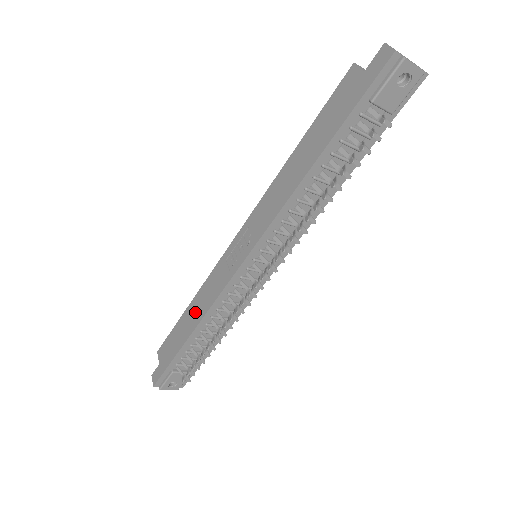
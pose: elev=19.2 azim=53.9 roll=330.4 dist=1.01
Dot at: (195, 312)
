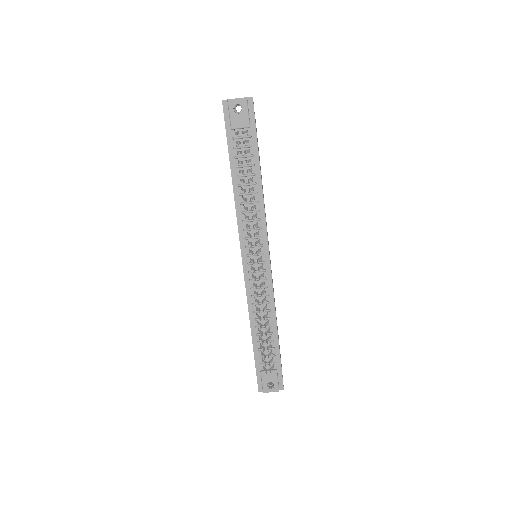
Dot at: occluded
